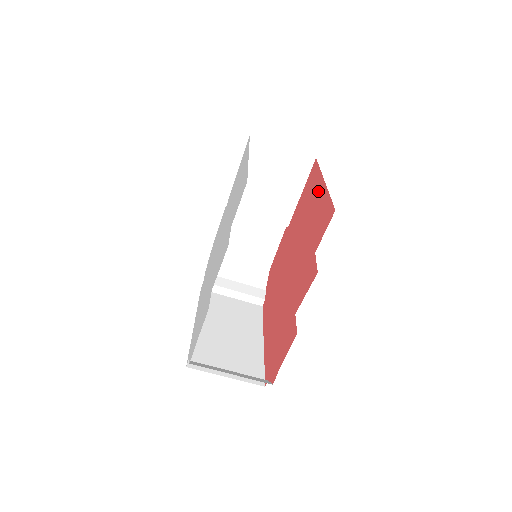
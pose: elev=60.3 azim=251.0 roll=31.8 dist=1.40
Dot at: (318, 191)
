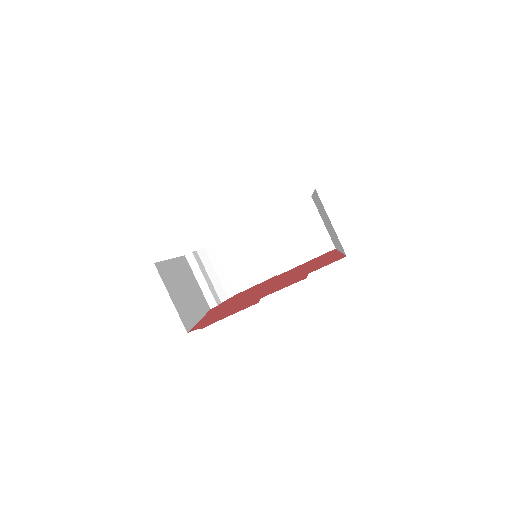
Dot at: (330, 256)
